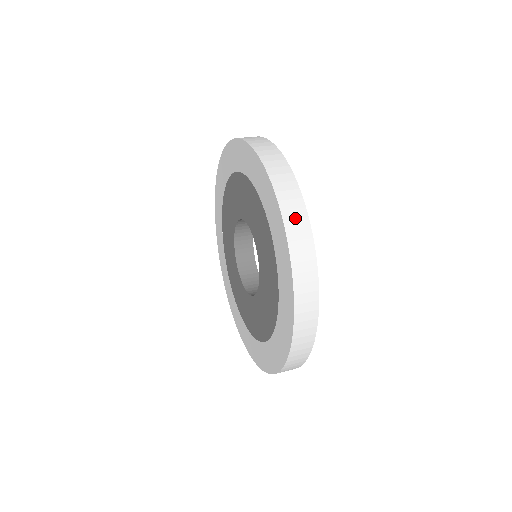
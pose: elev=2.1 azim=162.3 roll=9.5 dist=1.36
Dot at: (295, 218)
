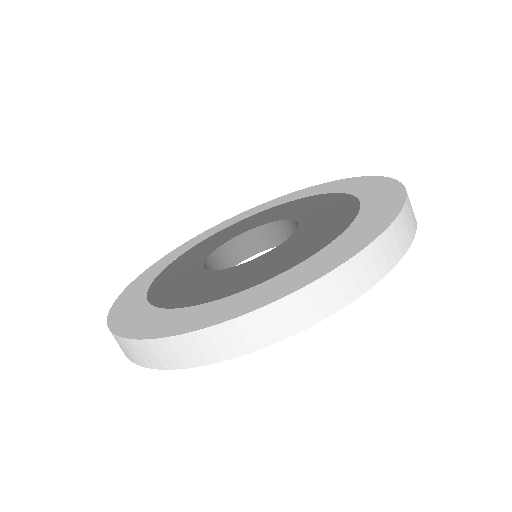
Dot at: occluded
